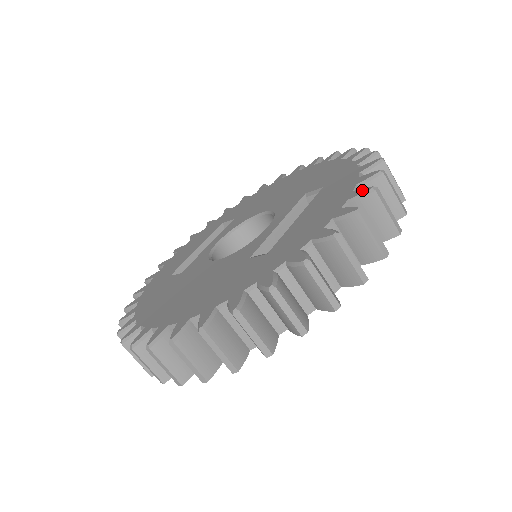
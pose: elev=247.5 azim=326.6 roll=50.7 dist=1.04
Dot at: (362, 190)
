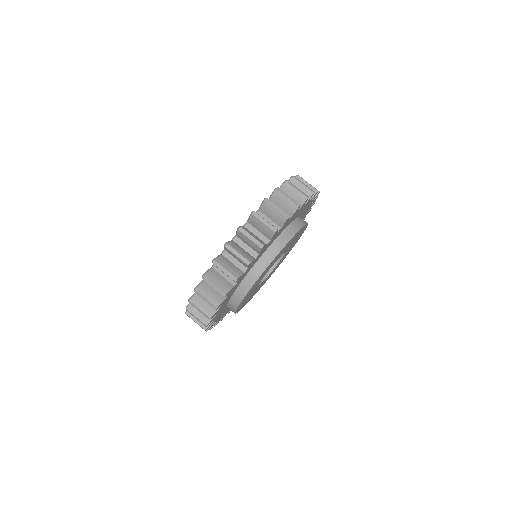
Dot at: occluded
